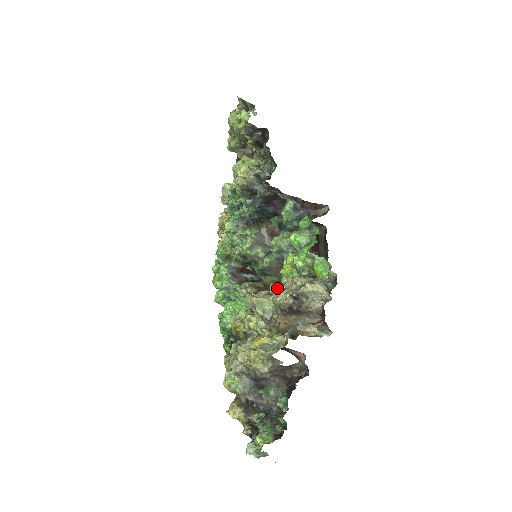
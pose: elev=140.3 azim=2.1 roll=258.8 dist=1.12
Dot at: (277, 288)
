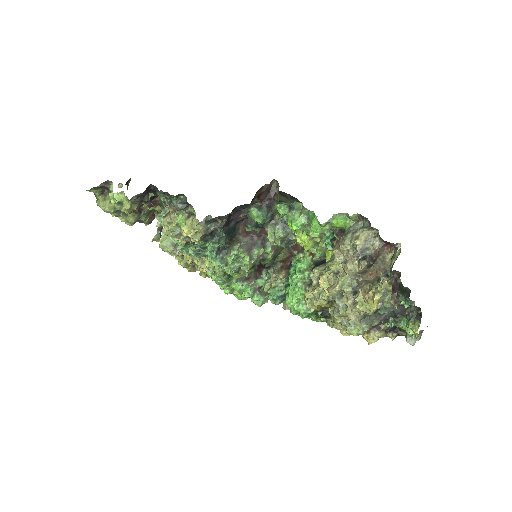
Dot at: (341, 266)
